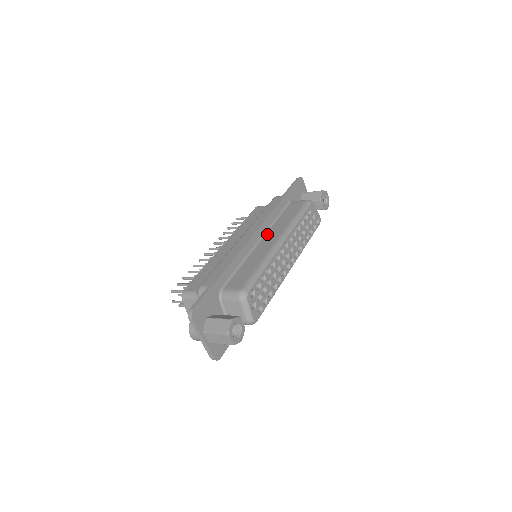
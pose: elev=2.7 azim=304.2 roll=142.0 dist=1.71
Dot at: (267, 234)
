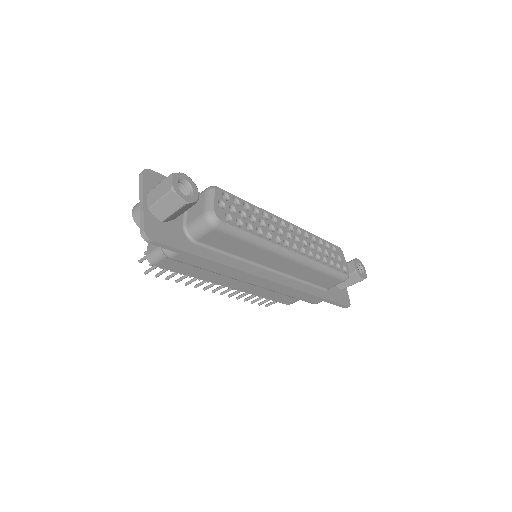
Dot at: occluded
